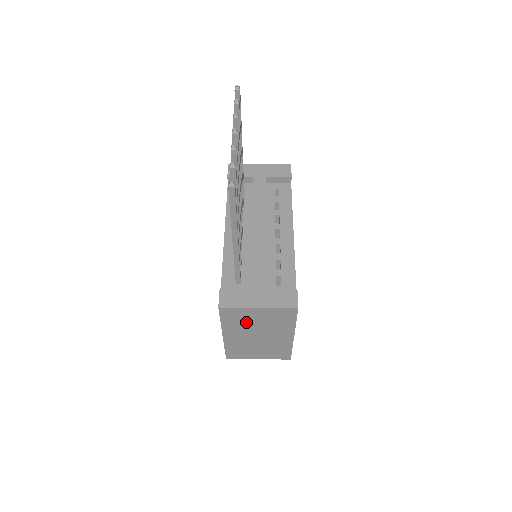
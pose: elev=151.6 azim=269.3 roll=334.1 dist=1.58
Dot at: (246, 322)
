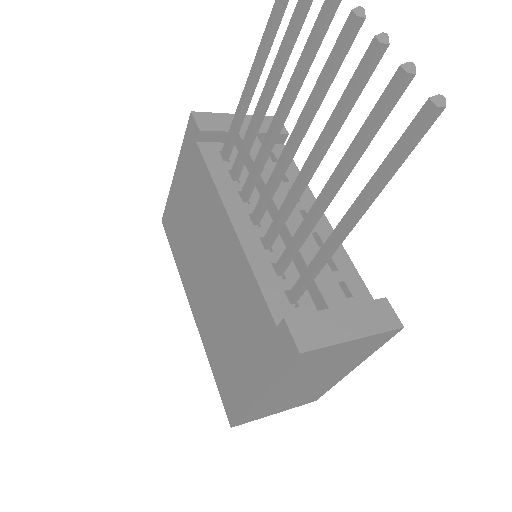
Dot at: (315, 366)
